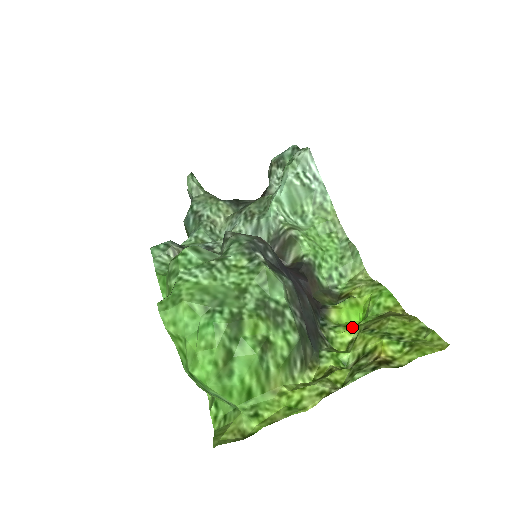
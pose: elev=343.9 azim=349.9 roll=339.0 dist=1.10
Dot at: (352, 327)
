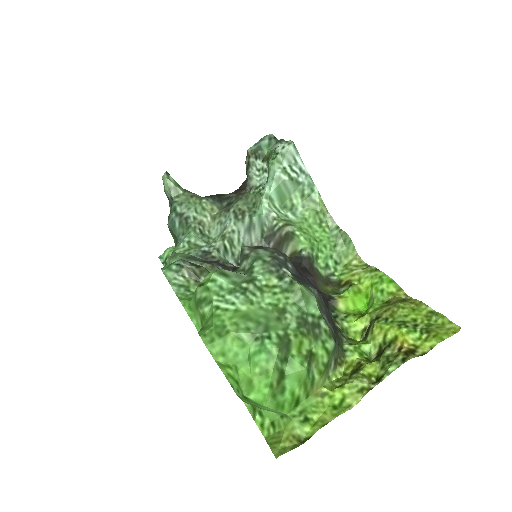
Dot at: (361, 315)
